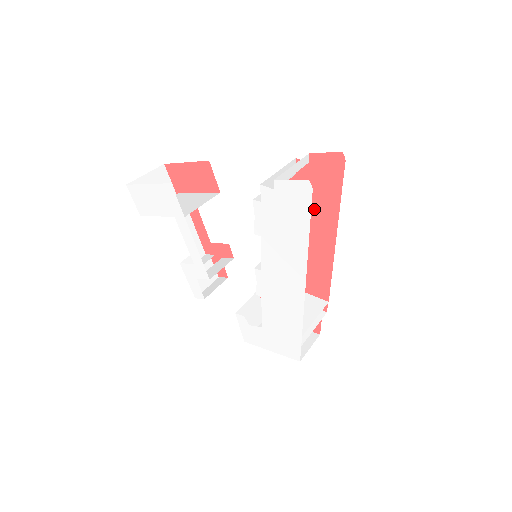
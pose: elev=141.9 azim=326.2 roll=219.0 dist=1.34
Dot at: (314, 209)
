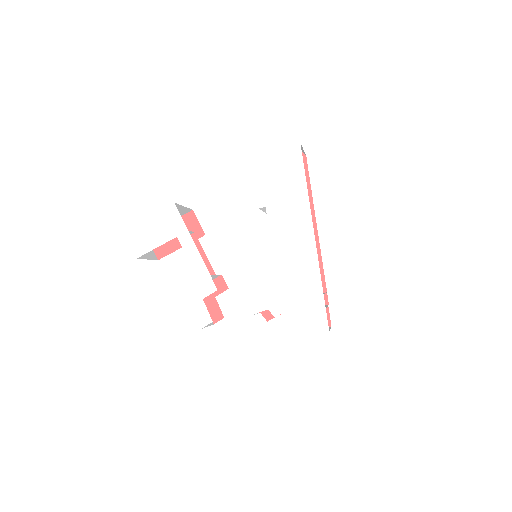
Dot at: occluded
